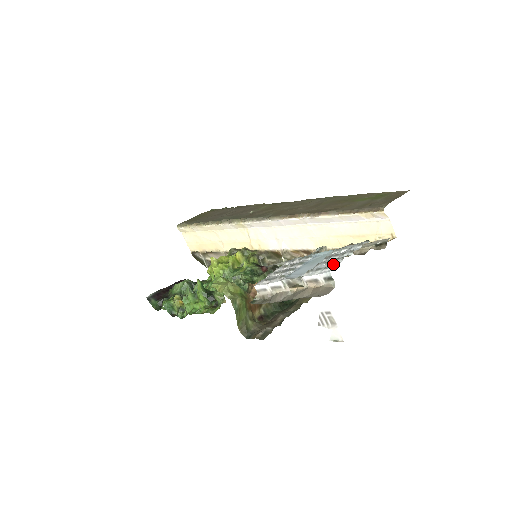
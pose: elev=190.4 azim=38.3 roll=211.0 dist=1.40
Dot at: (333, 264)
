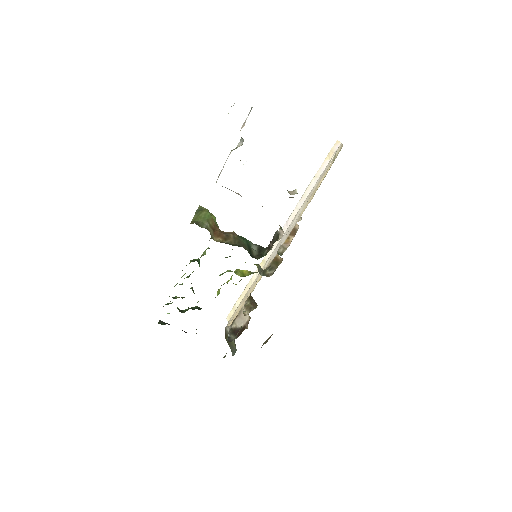
Dot at: occluded
